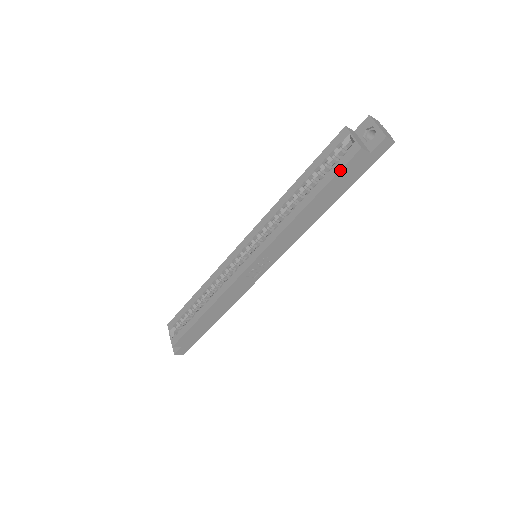
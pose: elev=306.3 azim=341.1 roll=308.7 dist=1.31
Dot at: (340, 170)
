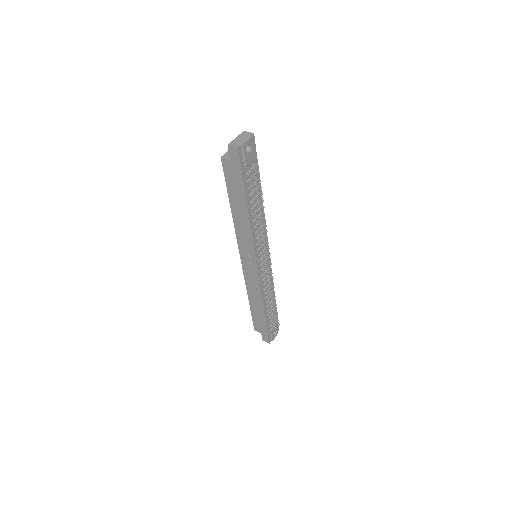
Dot at: (225, 177)
